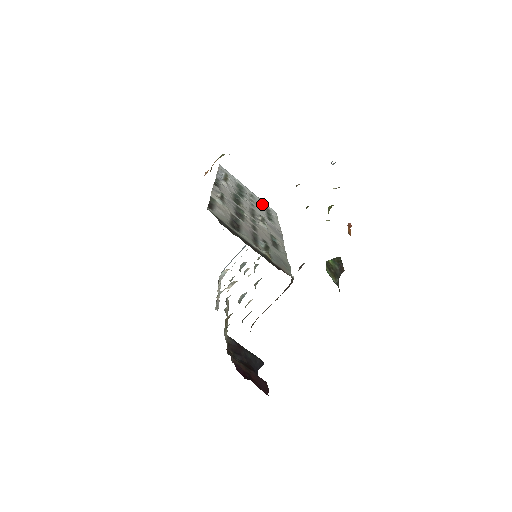
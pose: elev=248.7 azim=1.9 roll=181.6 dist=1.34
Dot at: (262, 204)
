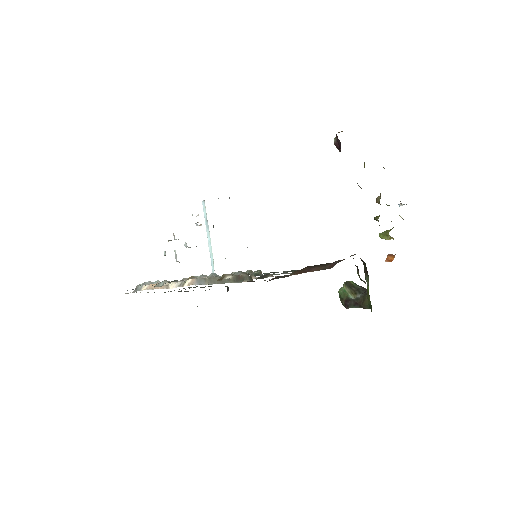
Dot at: occluded
